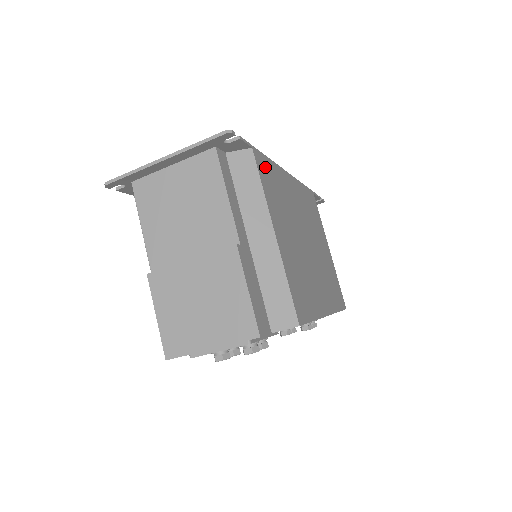
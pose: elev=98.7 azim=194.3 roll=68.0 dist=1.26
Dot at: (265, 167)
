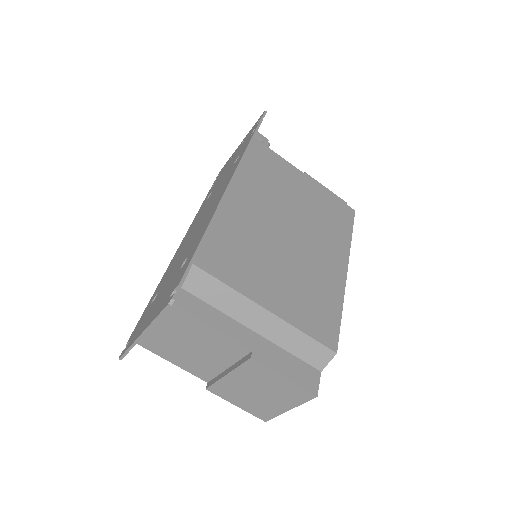
Dot at: (213, 252)
